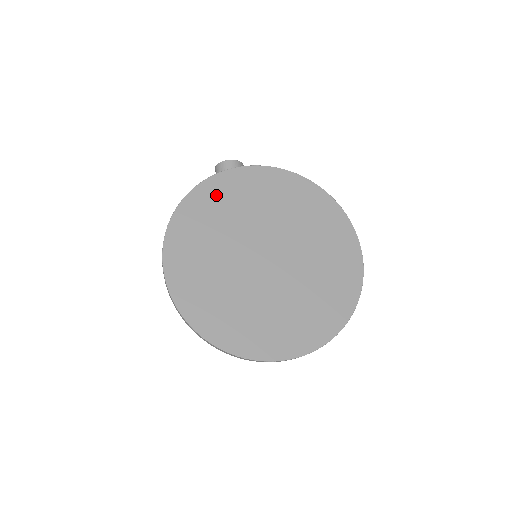
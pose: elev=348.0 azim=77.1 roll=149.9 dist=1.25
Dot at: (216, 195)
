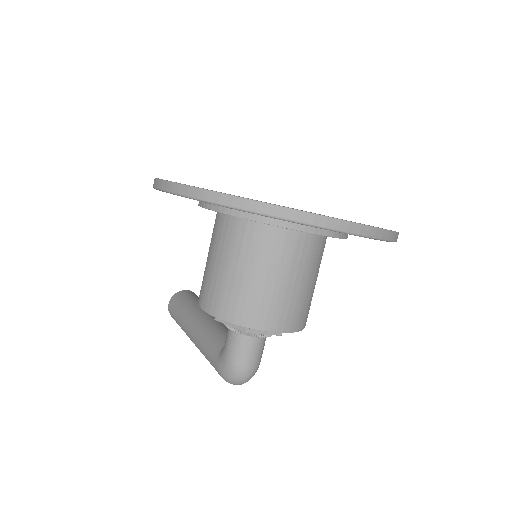
Dot at: occluded
